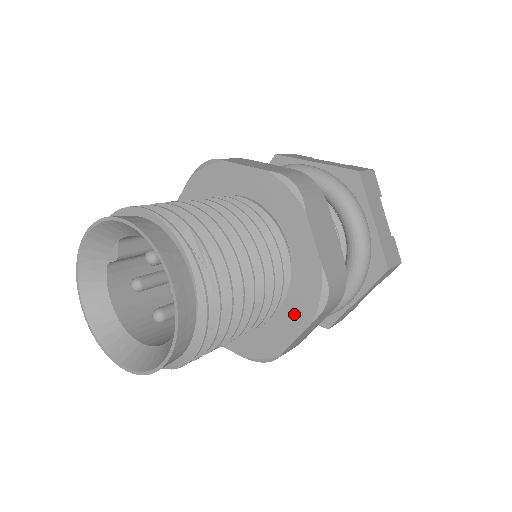
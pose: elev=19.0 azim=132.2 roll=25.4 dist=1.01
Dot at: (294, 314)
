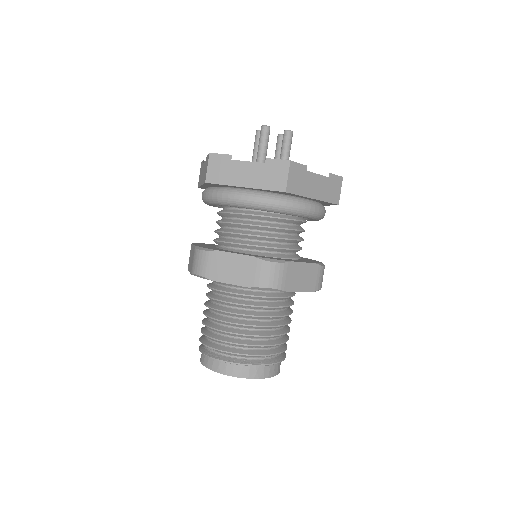
Dot at: occluded
